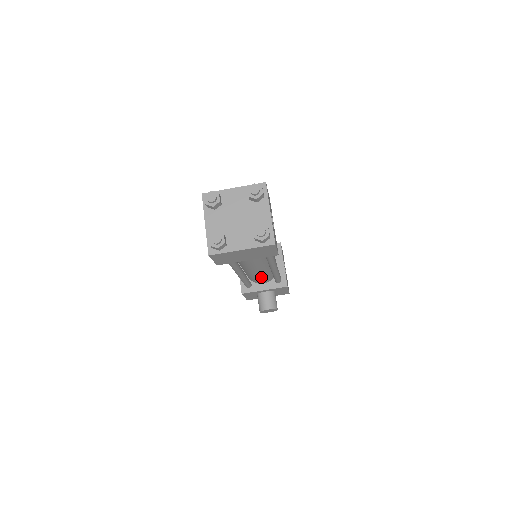
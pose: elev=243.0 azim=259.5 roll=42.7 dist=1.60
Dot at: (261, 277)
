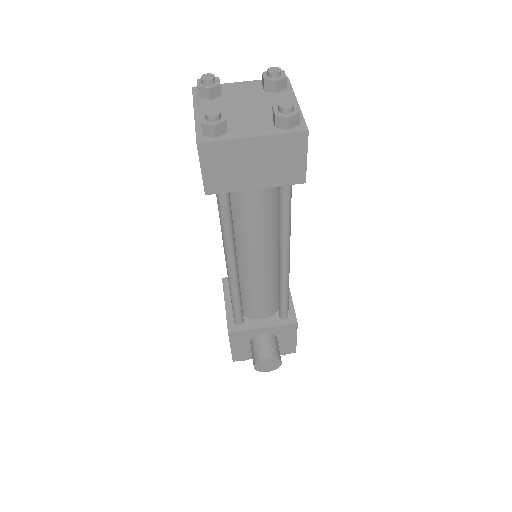
Dot at: (261, 294)
